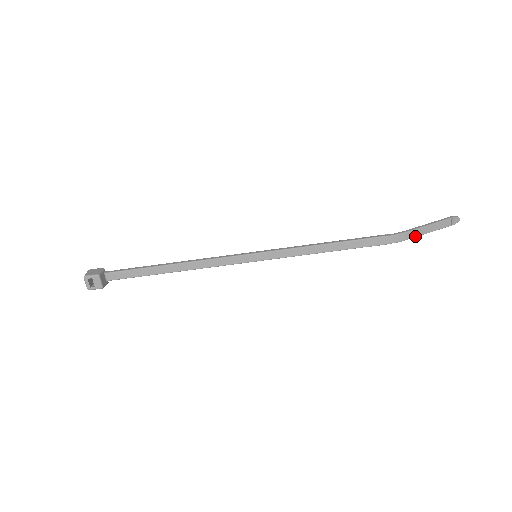
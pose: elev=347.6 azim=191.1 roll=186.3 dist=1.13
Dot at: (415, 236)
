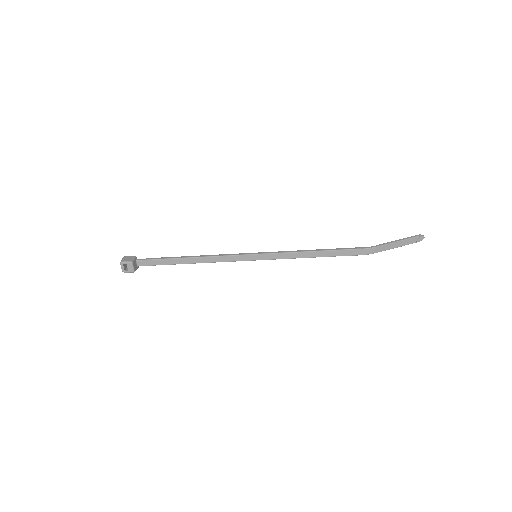
Dot at: (385, 250)
